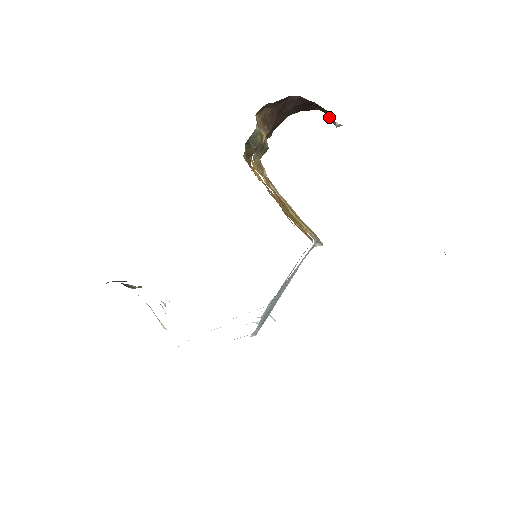
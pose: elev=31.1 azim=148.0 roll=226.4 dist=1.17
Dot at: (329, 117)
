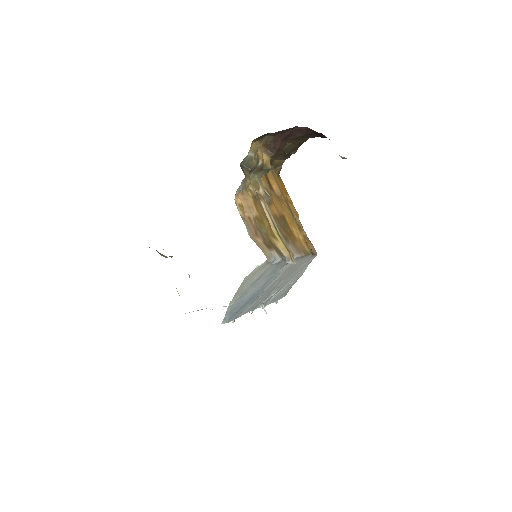
Dot at: occluded
